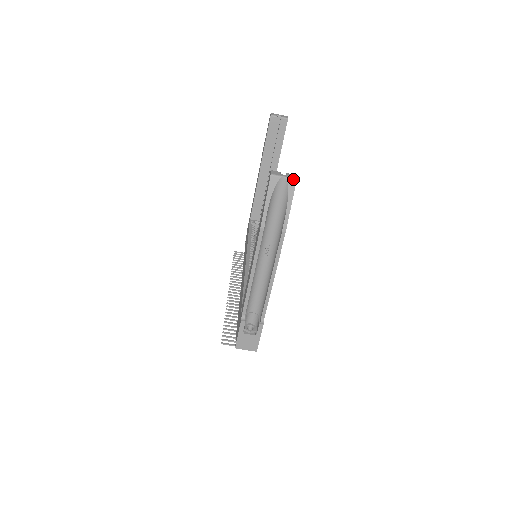
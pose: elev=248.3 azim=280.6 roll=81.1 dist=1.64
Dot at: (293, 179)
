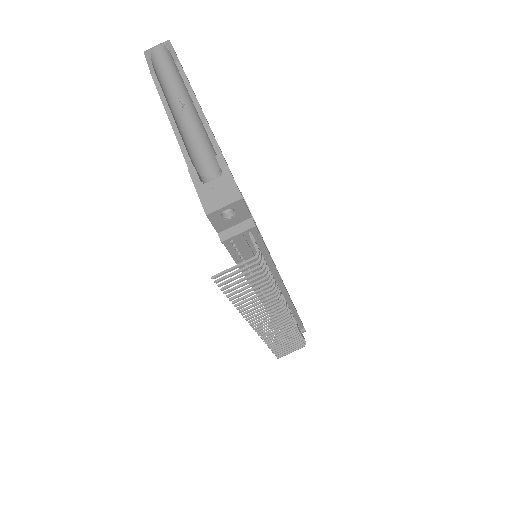
Dot at: (166, 41)
